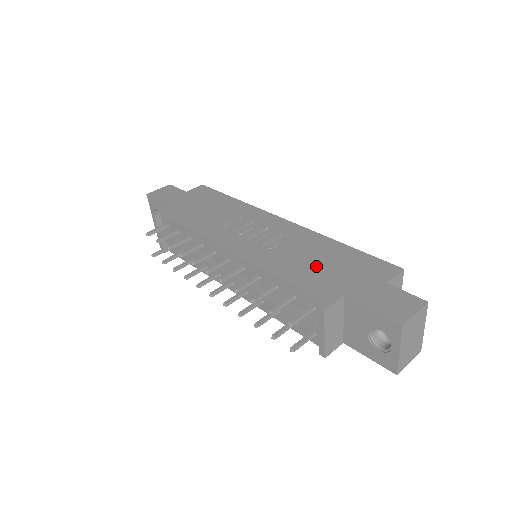
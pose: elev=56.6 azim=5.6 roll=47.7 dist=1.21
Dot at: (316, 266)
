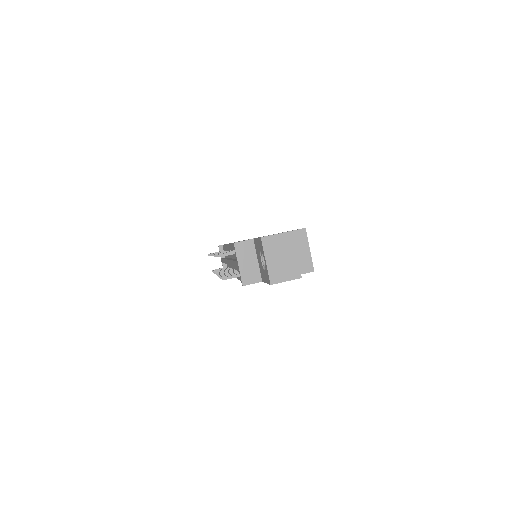
Dot at: occluded
